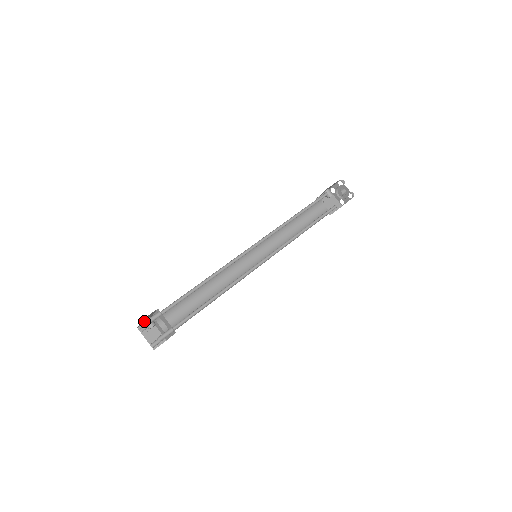
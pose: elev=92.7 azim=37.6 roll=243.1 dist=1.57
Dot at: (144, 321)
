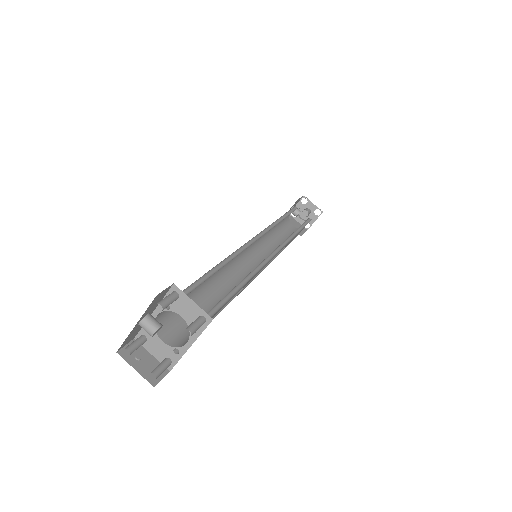
Dot at: (142, 320)
